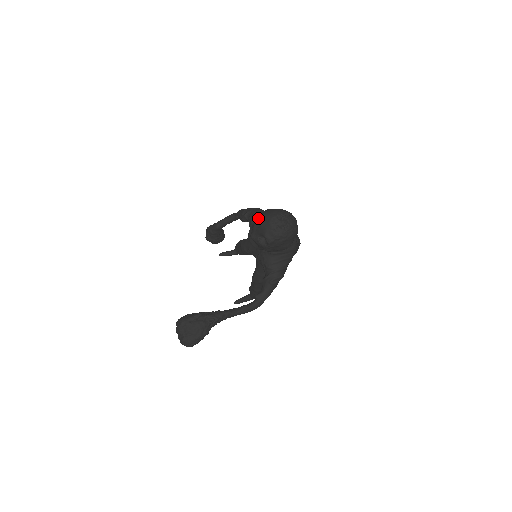
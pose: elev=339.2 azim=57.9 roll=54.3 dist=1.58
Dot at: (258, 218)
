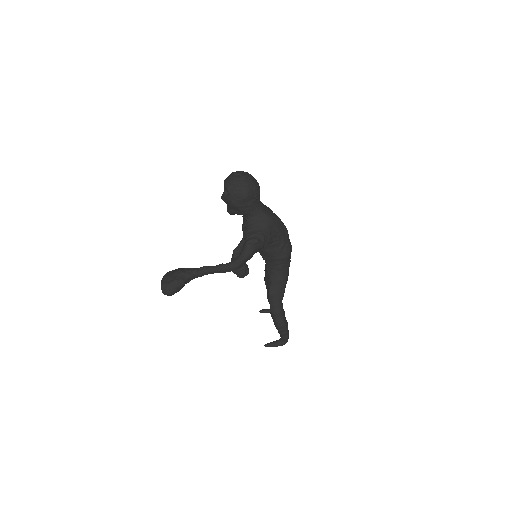
Dot at: occluded
